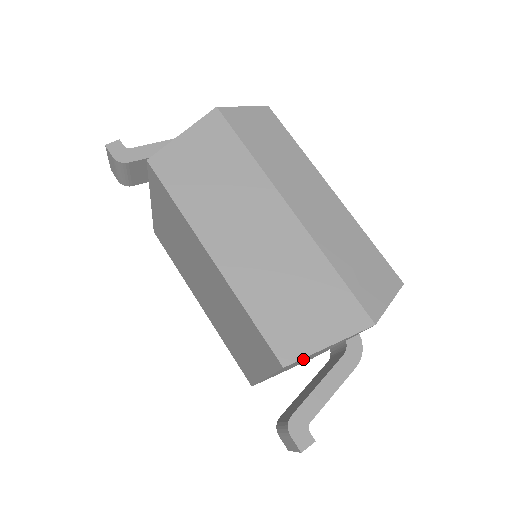
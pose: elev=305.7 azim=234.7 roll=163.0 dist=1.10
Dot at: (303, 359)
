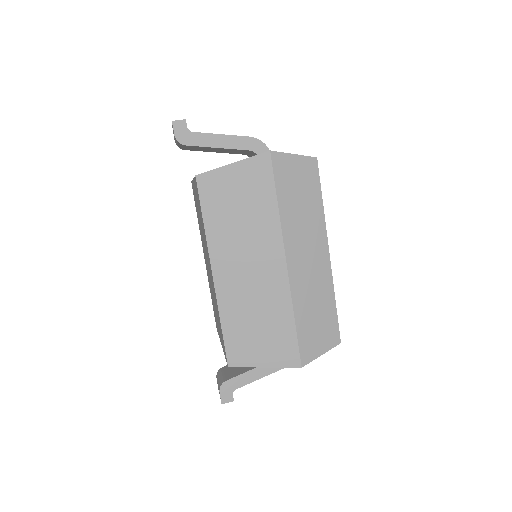
Dot at: occluded
